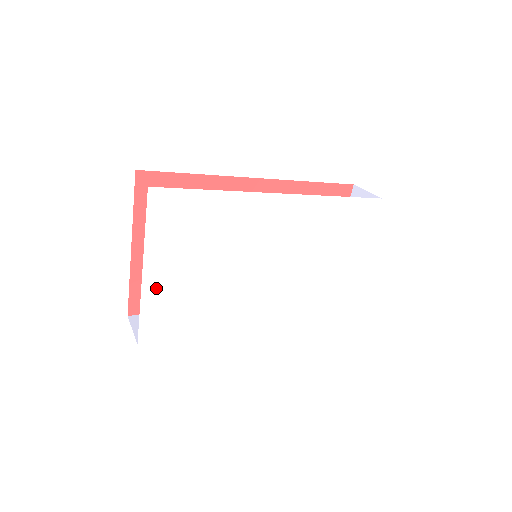
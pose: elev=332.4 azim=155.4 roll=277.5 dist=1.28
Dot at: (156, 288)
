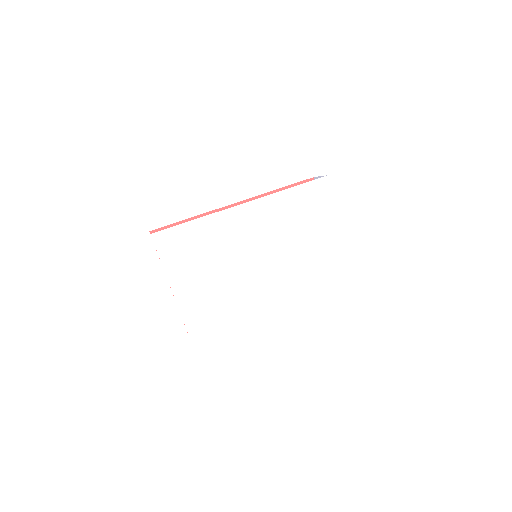
Dot at: (186, 300)
